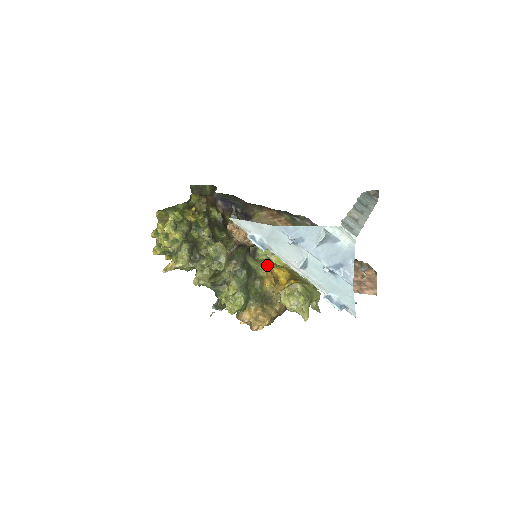
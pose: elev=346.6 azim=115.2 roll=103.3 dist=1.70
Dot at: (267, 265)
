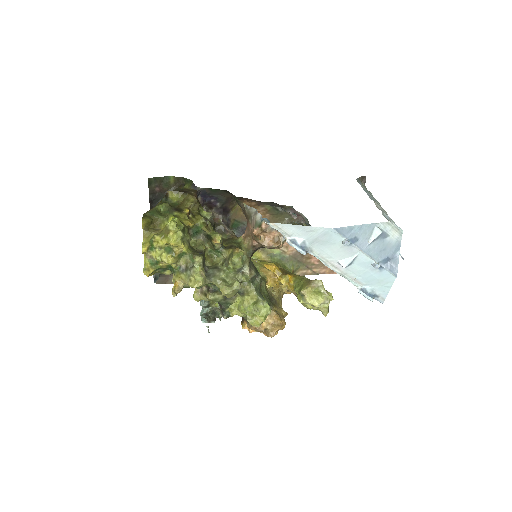
Dot at: (257, 263)
